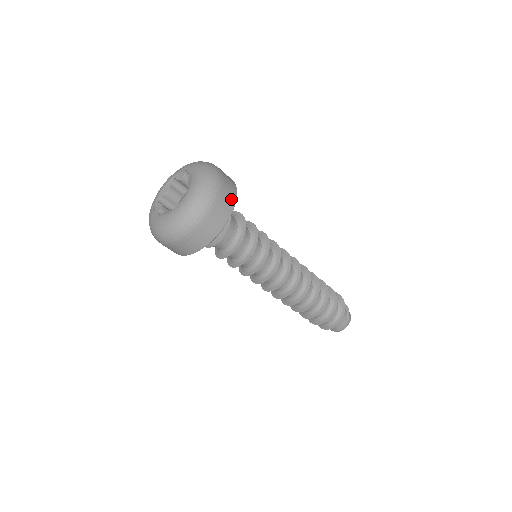
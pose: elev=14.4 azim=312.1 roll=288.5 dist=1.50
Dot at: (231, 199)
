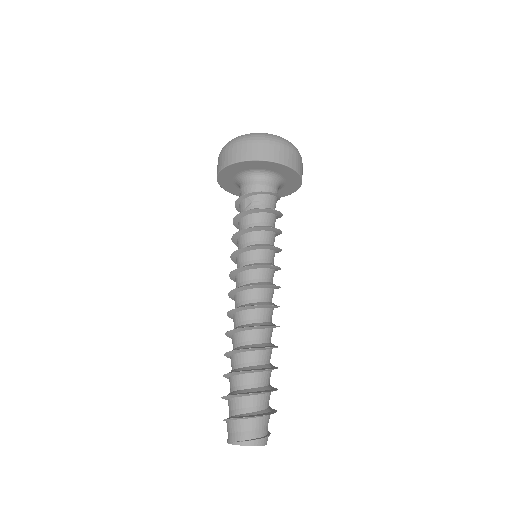
Dot at: occluded
